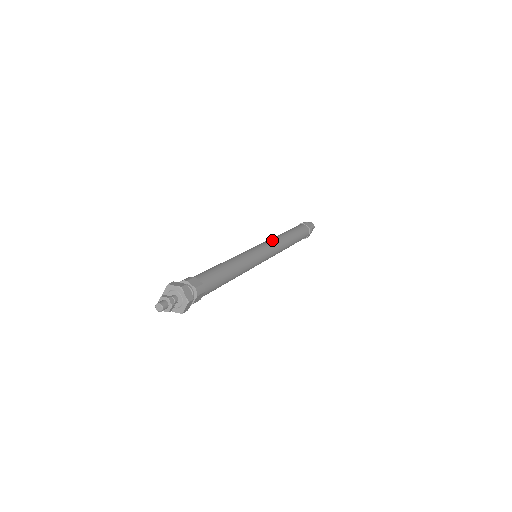
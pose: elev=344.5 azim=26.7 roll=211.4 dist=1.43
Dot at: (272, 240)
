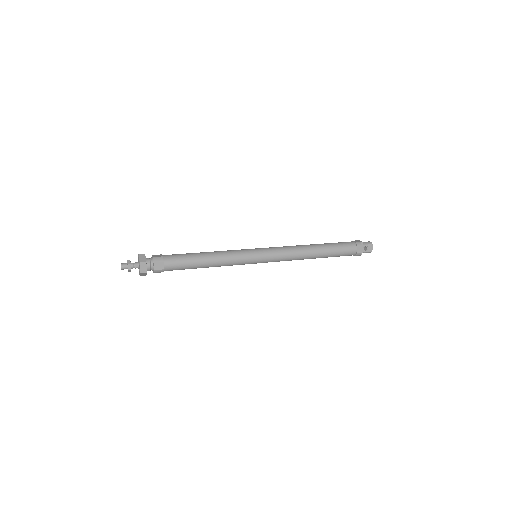
Dot at: (283, 246)
